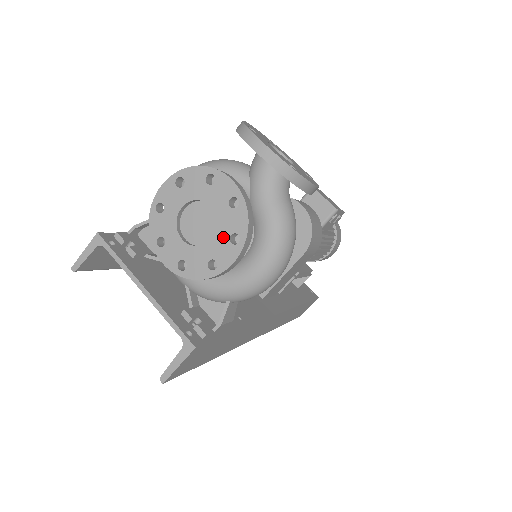
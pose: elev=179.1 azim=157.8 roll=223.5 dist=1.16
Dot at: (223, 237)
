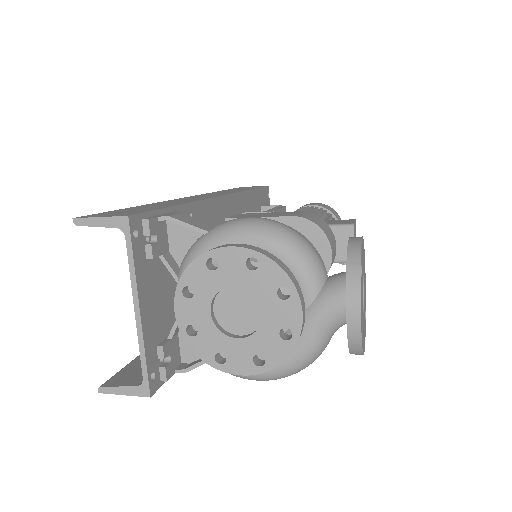
Dot at: (250, 349)
